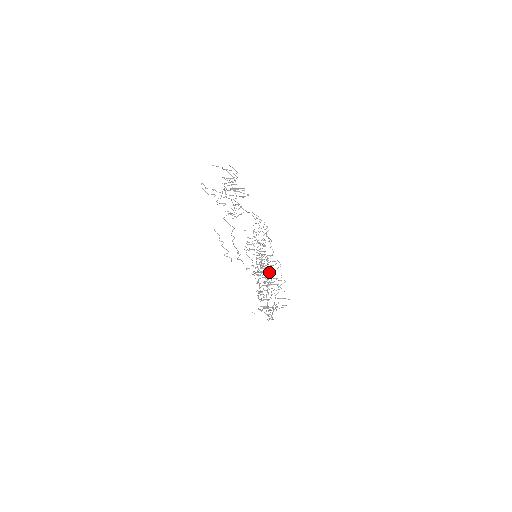
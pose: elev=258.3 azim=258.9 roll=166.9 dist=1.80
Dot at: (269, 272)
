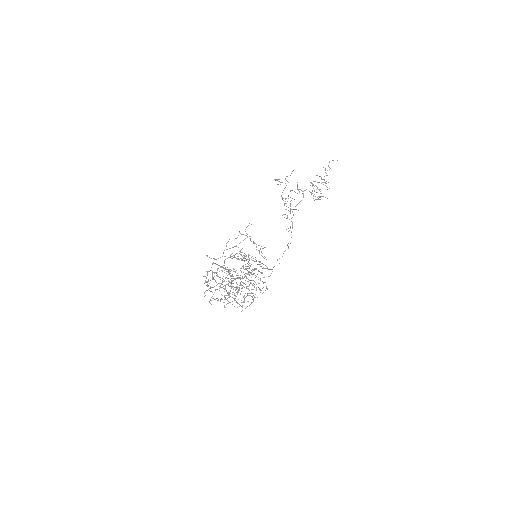
Dot at: occluded
